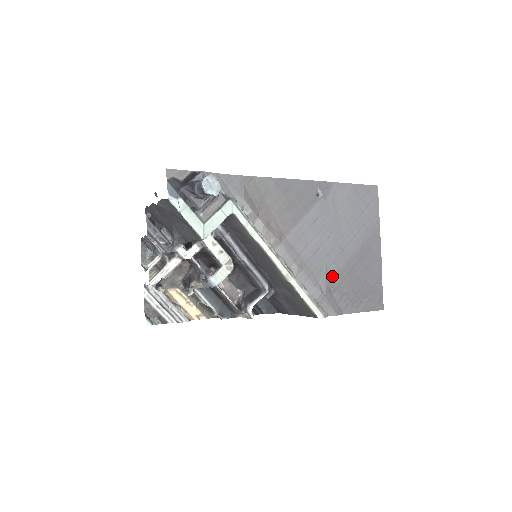
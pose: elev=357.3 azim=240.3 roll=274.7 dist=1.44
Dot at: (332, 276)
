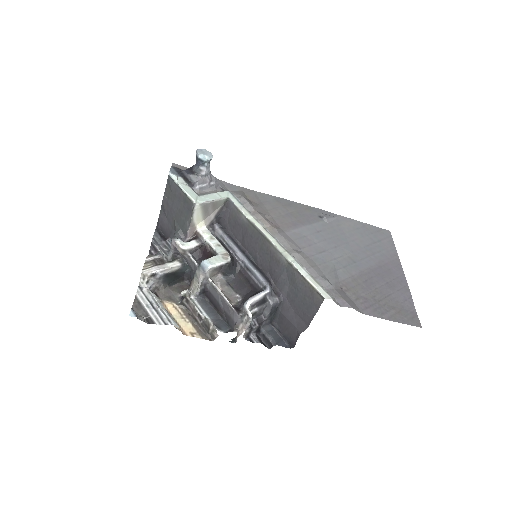
Dot at: (343, 278)
